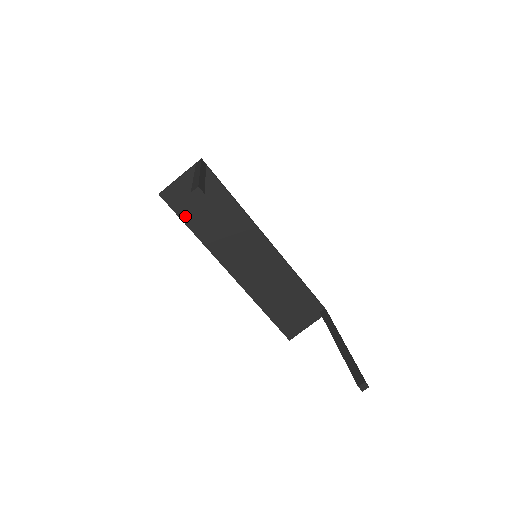
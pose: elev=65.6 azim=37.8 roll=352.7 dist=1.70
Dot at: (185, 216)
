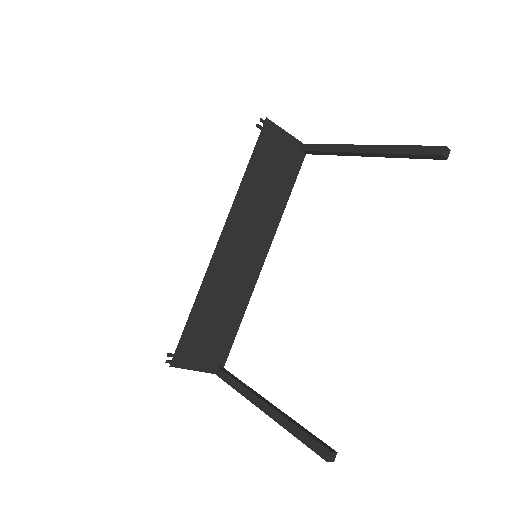
Dot at: (257, 157)
